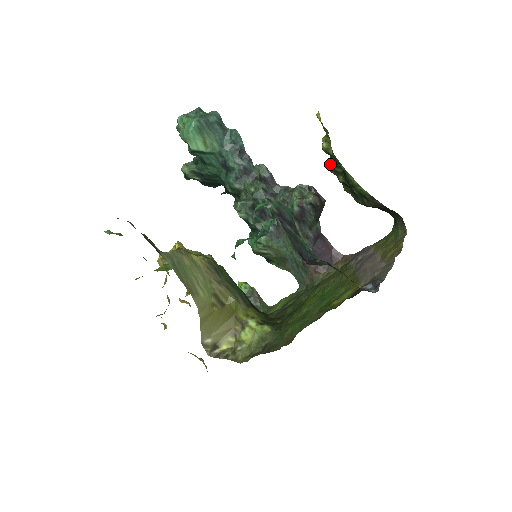
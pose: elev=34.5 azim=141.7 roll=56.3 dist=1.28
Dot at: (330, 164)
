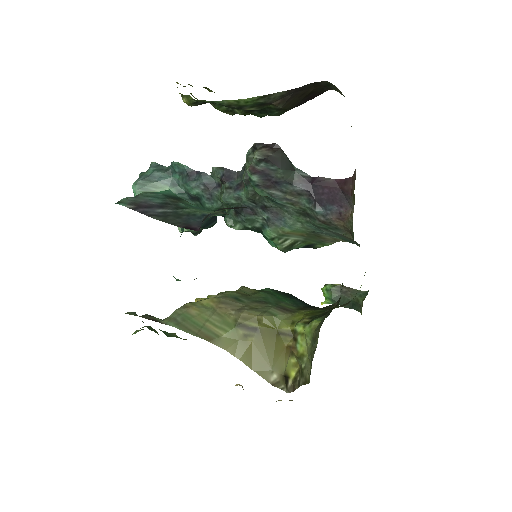
Dot at: occluded
